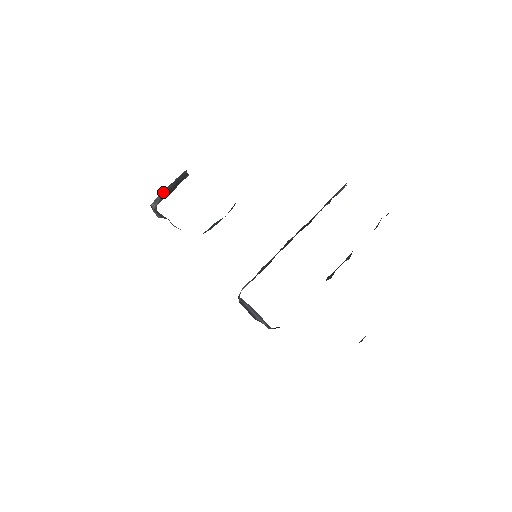
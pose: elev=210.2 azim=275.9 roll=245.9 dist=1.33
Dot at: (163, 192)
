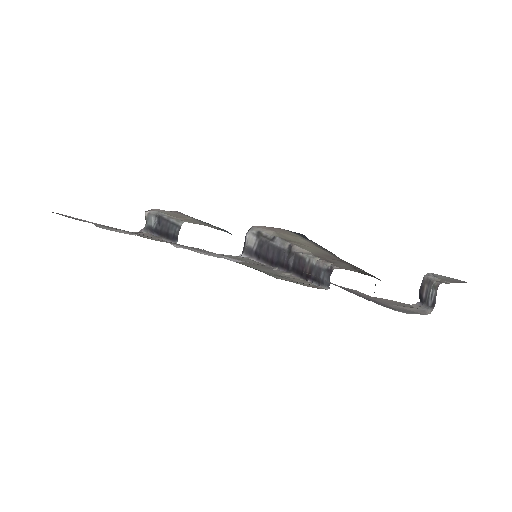
Dot at: (158, 218)
